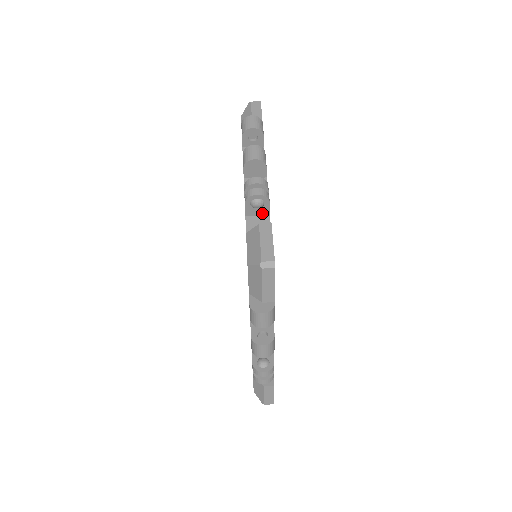
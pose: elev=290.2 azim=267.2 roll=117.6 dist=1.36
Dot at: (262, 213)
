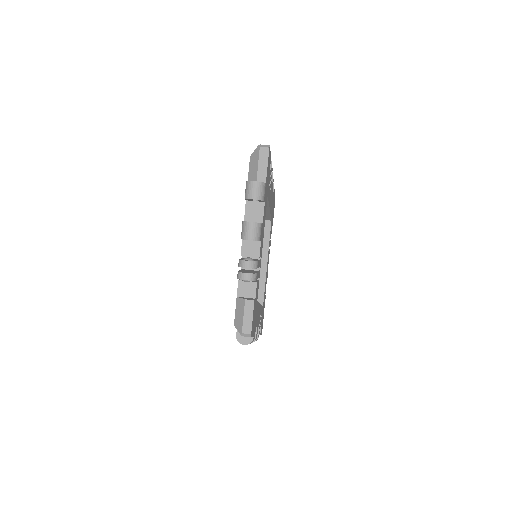
Dot at: occluded
